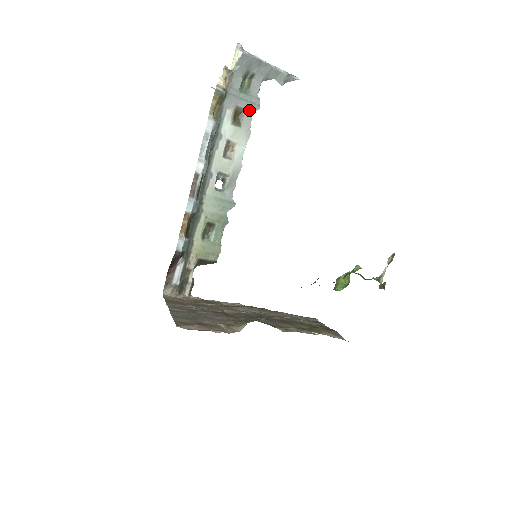
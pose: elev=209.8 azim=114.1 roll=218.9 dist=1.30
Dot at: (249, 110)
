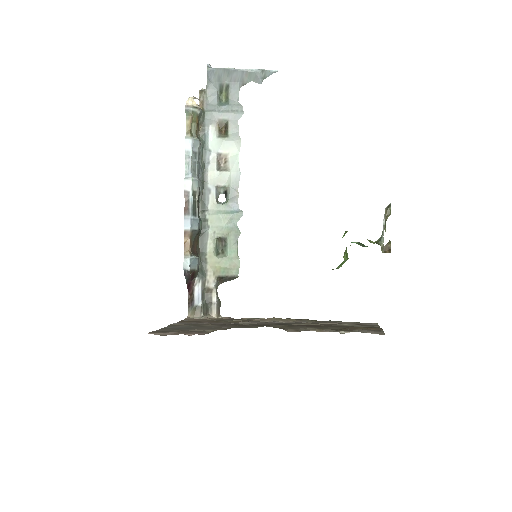
Dot at: (233, 119)
